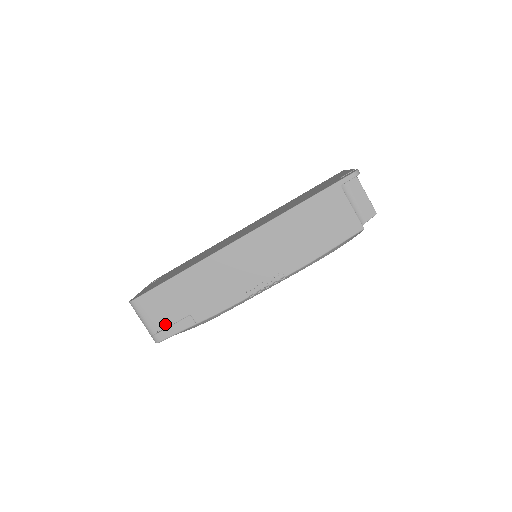
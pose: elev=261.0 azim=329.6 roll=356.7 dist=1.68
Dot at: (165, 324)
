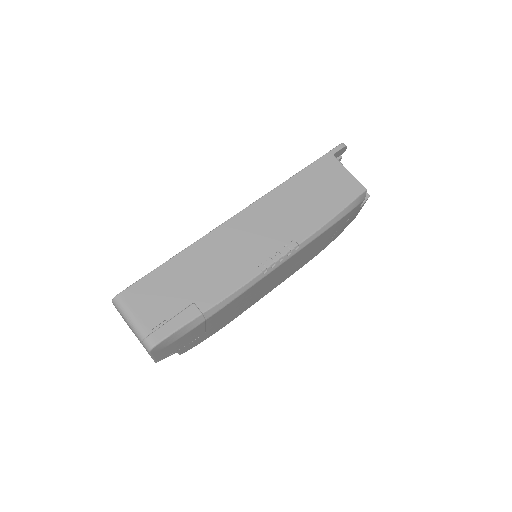
Dot at: (161, 319)
